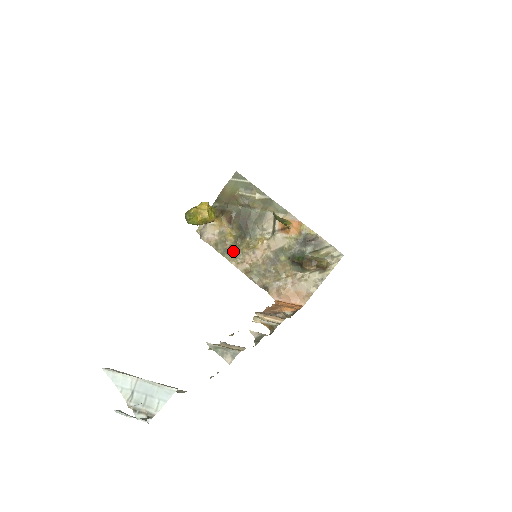
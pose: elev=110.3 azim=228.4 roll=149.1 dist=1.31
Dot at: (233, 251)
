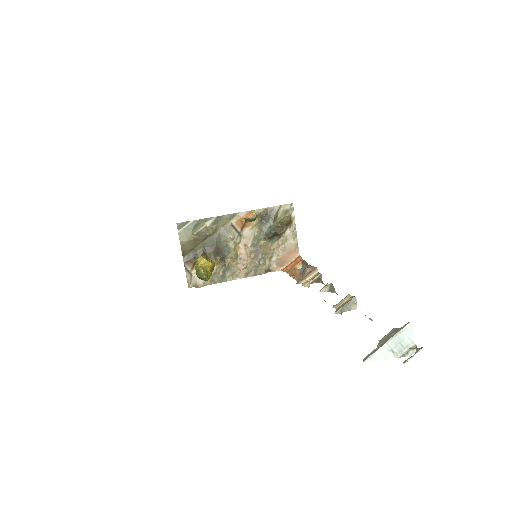
Dot at: (226, 272)
